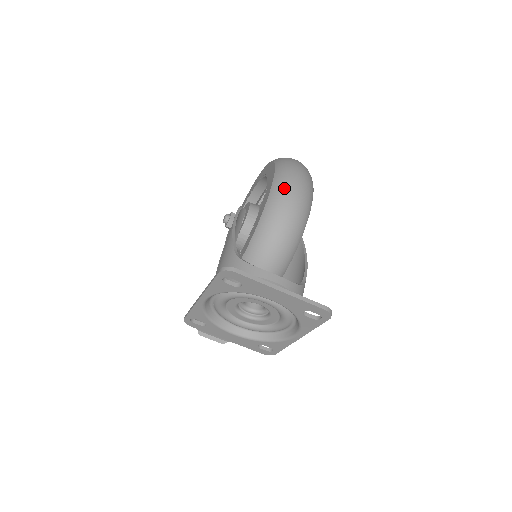
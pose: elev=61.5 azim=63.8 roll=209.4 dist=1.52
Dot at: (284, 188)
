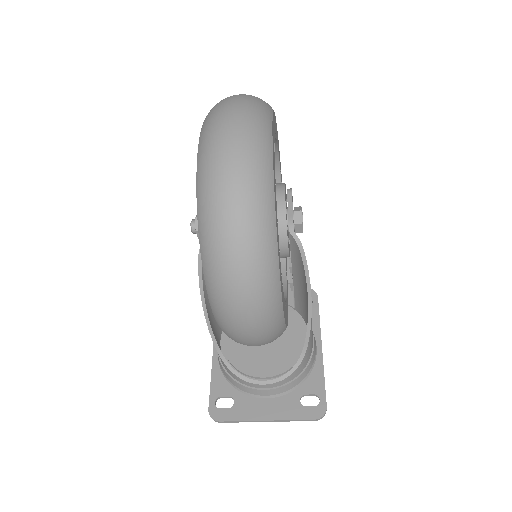
Dot at: (230, 333)
